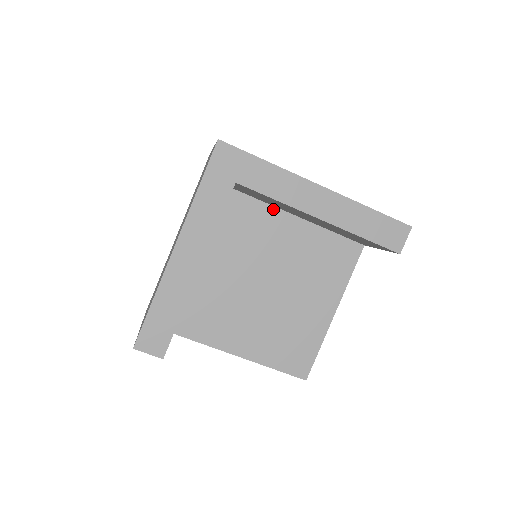
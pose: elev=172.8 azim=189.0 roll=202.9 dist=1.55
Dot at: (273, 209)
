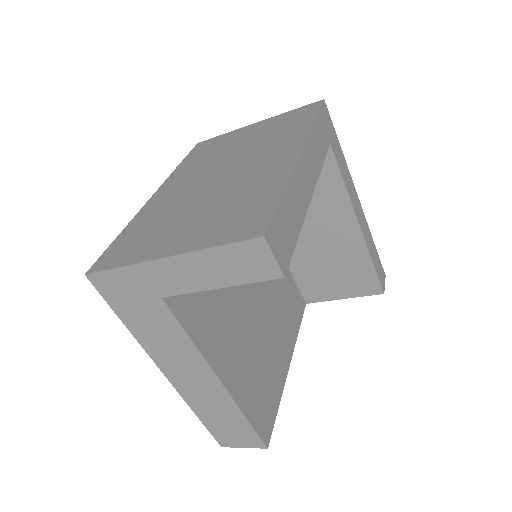
Dot at: occluded
